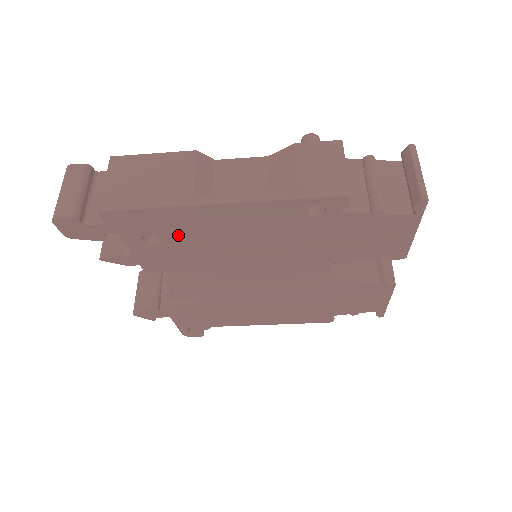
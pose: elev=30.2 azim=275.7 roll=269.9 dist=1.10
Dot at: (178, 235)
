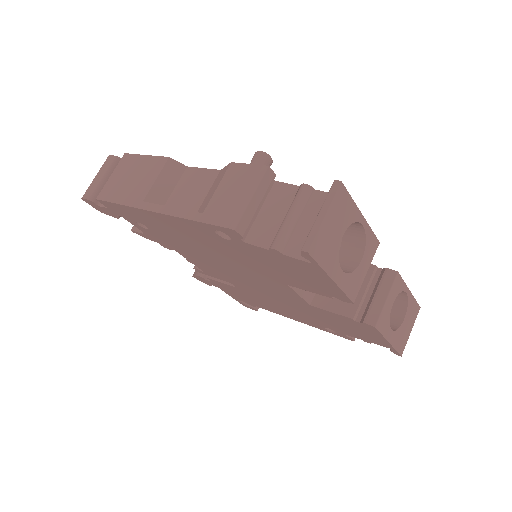
Dot at: (155, 227)
